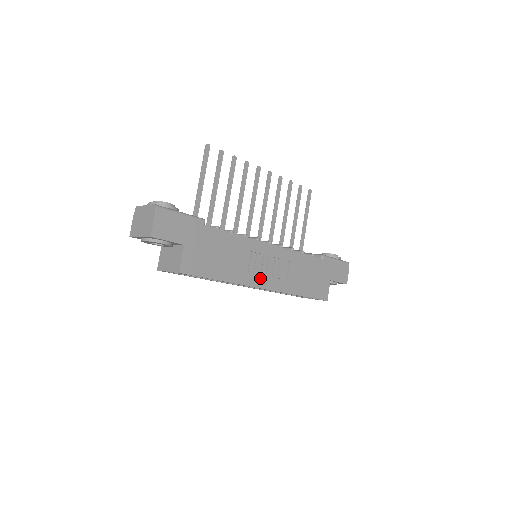
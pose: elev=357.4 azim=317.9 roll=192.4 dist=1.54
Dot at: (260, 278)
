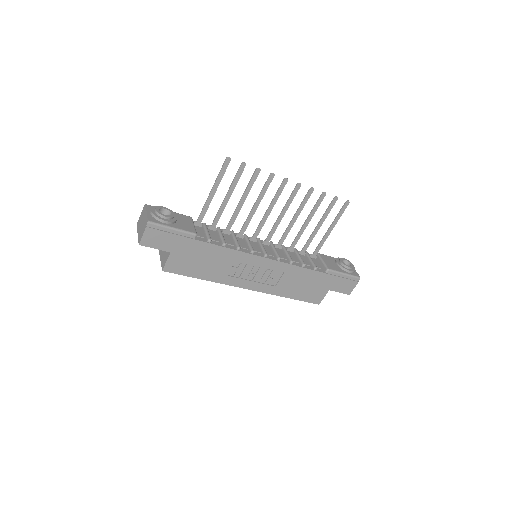
Dot at: (245, 281)
